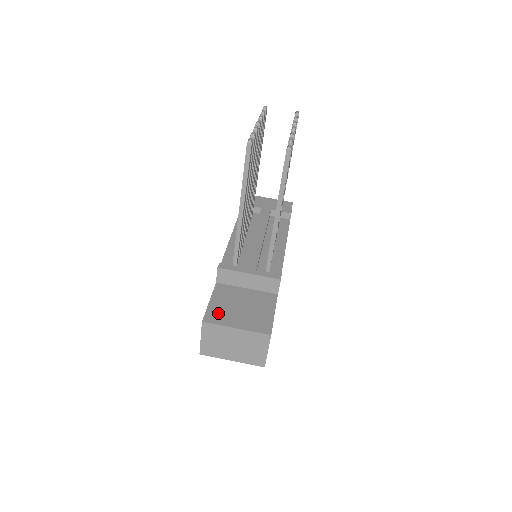
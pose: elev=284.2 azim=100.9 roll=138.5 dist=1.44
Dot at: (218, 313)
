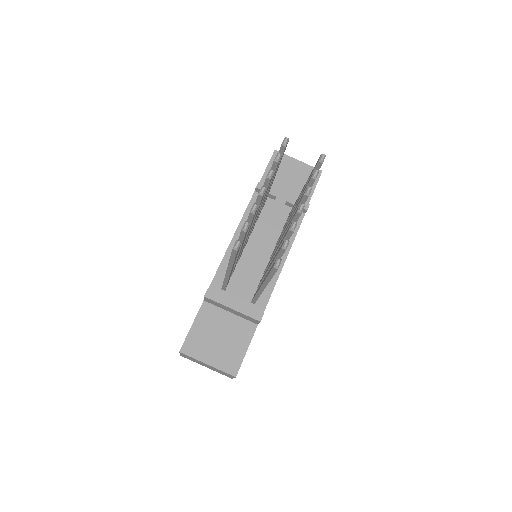
Dot at: (196, 343)
